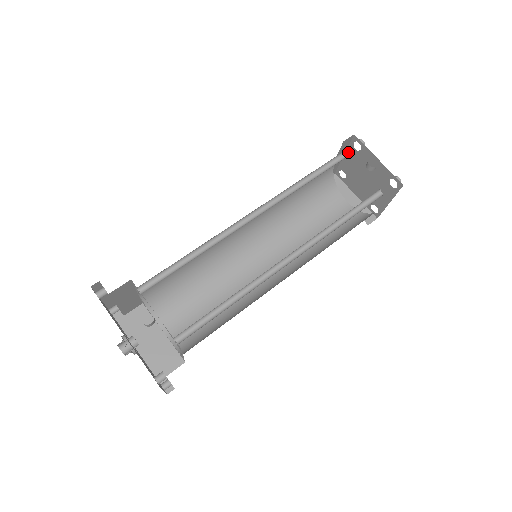
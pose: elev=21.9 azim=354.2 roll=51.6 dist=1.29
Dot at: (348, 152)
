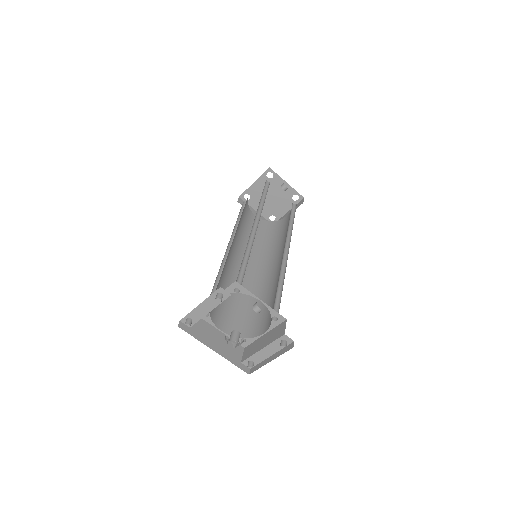
Dot at: (259, 180)
